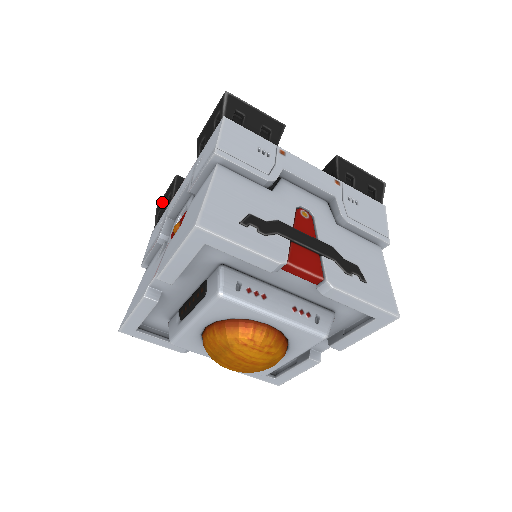
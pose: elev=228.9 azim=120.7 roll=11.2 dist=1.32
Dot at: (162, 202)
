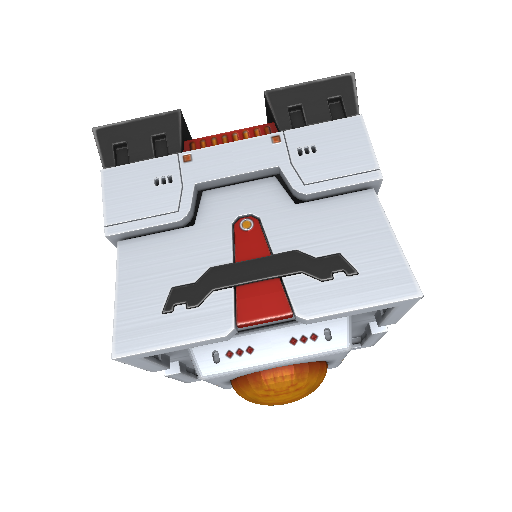
Dot at: occluded
